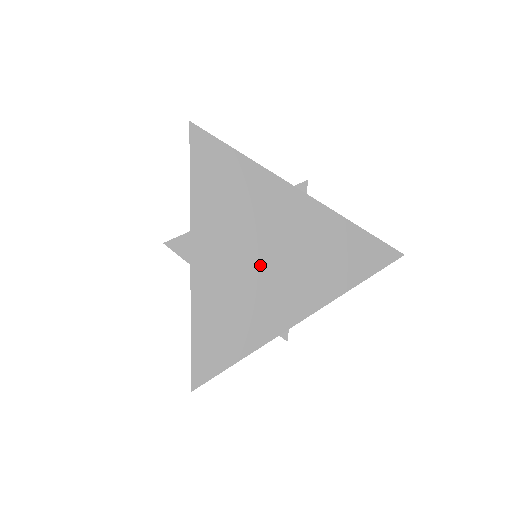
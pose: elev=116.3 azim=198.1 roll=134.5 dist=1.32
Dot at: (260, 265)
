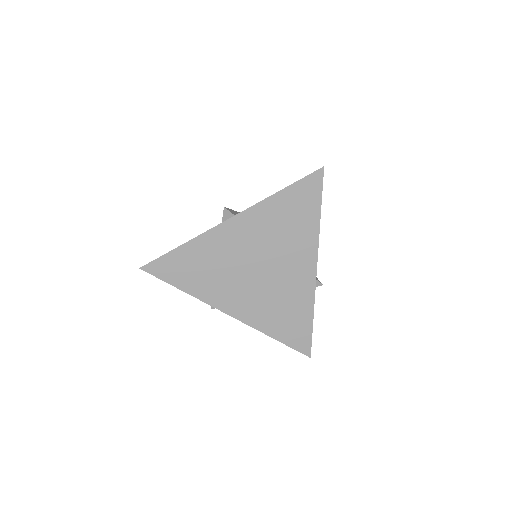
Dot at: (262, 276)
